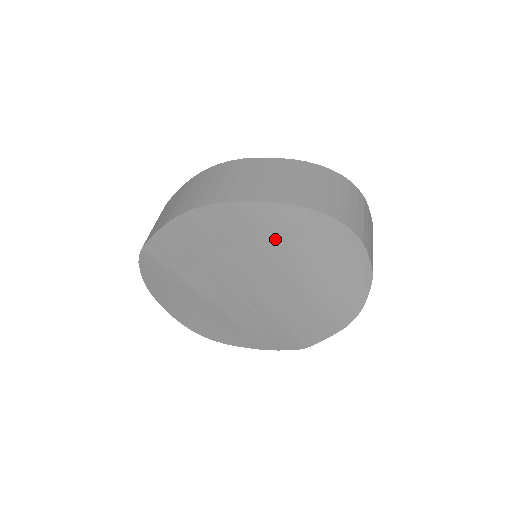
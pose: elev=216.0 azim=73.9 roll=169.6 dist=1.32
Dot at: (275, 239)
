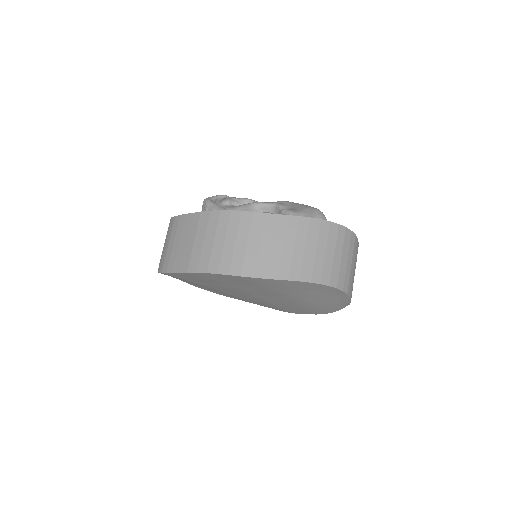
Dot at: (277, 288)
